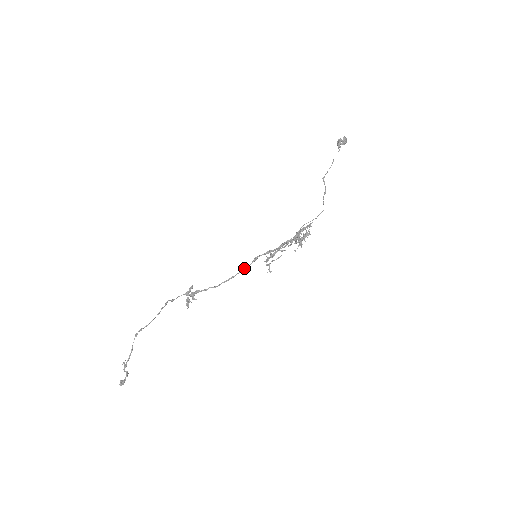
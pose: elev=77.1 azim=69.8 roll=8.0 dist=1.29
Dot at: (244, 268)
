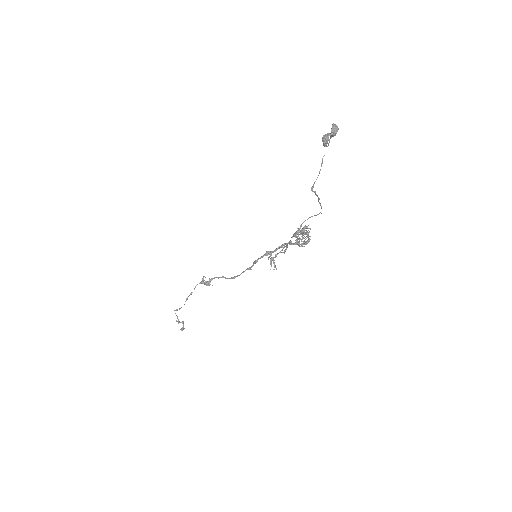
Dot at: (247, 269)
